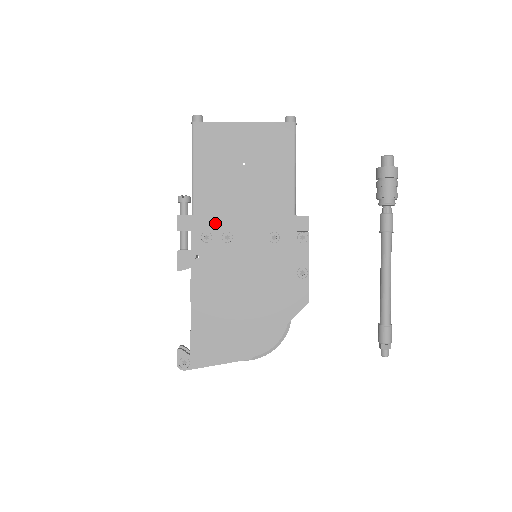
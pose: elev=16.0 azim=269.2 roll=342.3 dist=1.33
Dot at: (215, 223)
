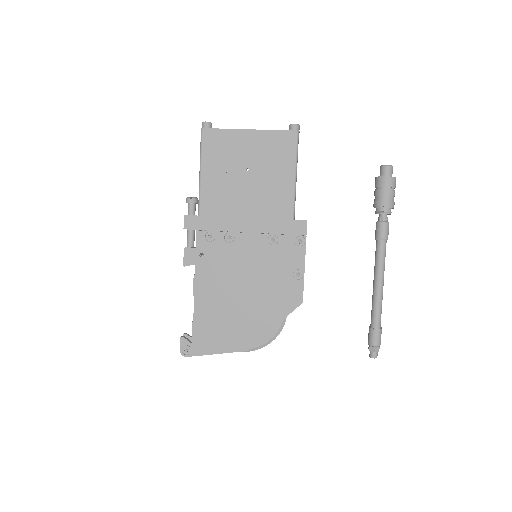
Dot at: (219, 224)
